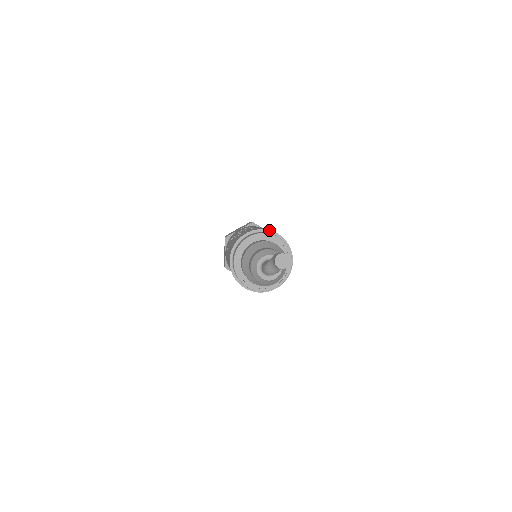
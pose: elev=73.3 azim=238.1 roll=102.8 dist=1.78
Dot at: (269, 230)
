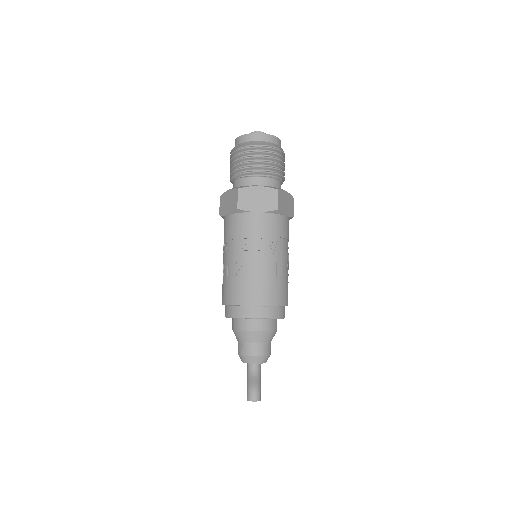
Dot at: (245, 305)
